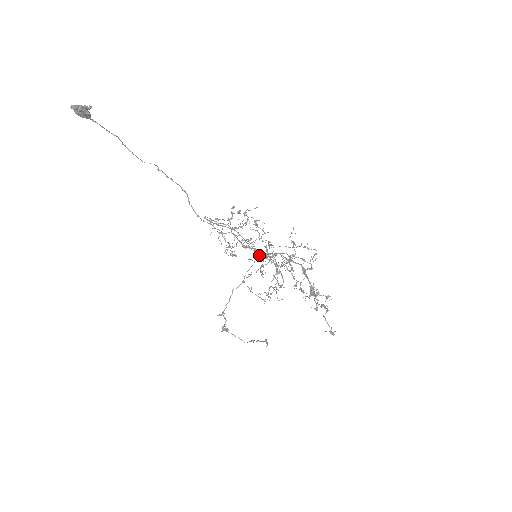
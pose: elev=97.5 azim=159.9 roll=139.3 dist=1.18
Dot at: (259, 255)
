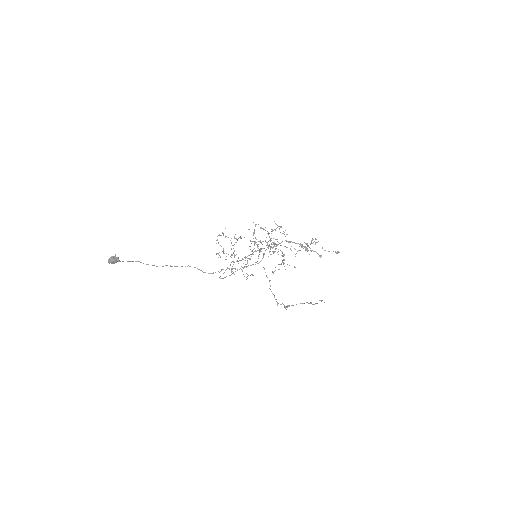
Dot at: (255, 251)
